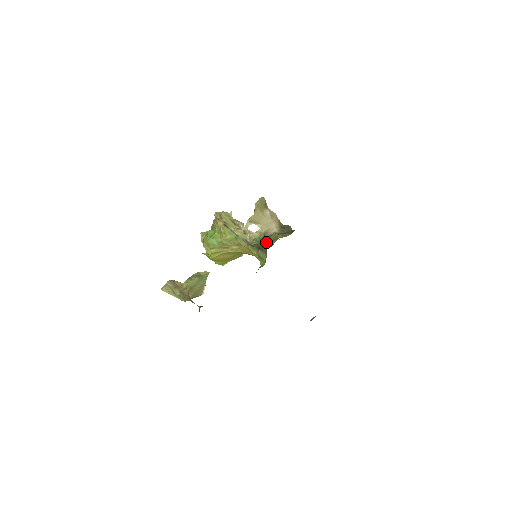
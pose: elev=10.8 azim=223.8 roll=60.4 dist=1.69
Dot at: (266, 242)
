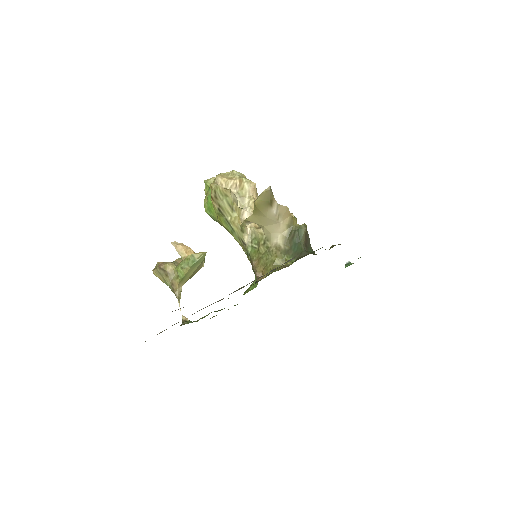
Dot at: (261, 262)
